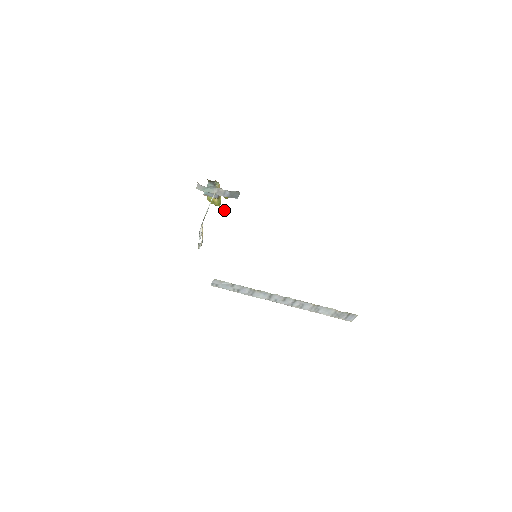
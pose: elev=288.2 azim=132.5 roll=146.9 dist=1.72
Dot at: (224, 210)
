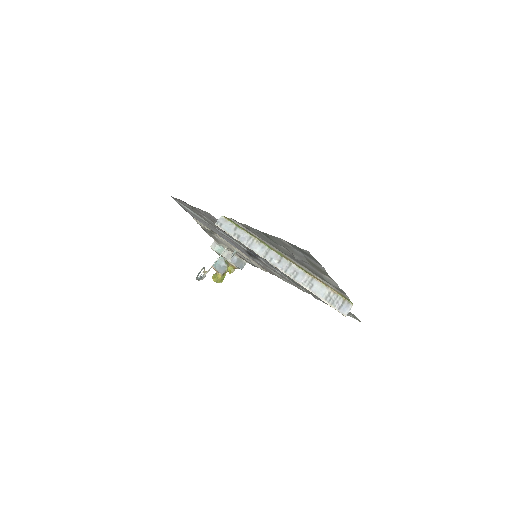
Dot at: (231, 257)
